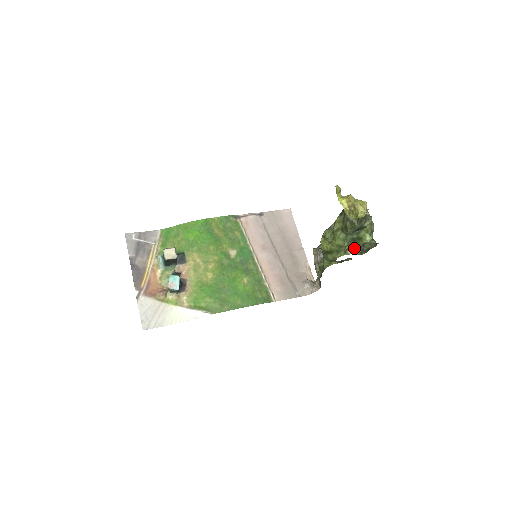
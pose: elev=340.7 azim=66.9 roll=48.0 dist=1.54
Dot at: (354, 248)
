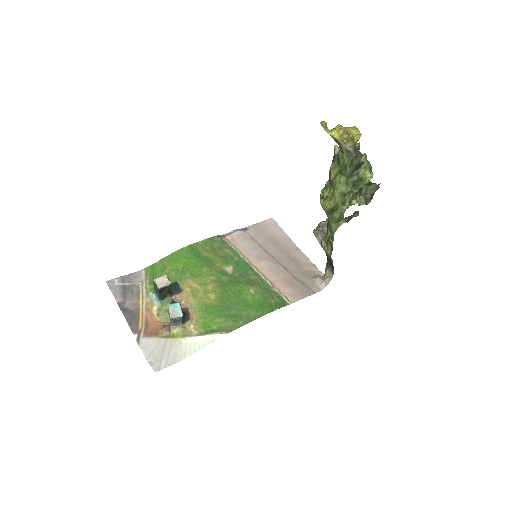
Dot at: (357, 198)
